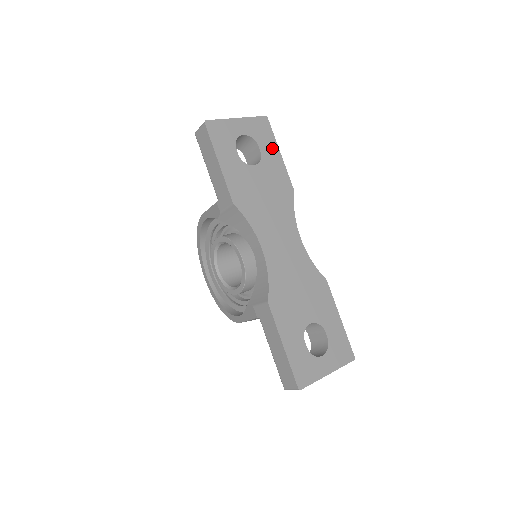
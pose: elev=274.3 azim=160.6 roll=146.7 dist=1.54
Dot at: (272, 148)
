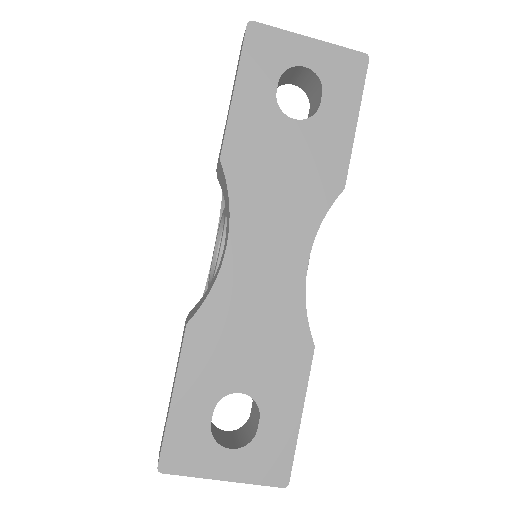
Dot at: (346, 107)
